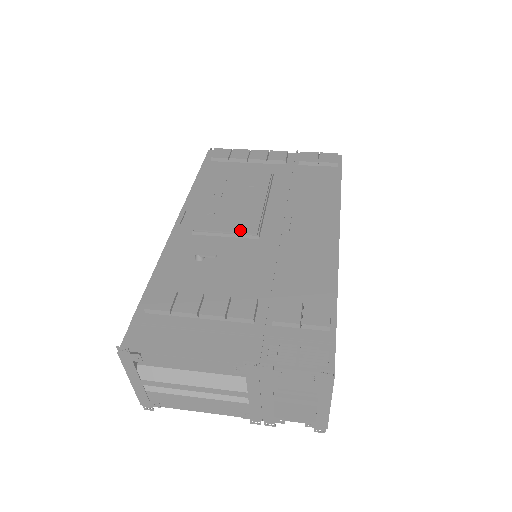
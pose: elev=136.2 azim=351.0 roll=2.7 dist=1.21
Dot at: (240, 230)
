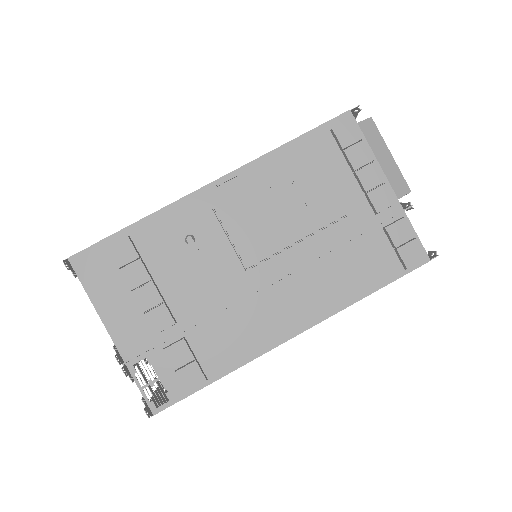
Dot at: (241, 251)
